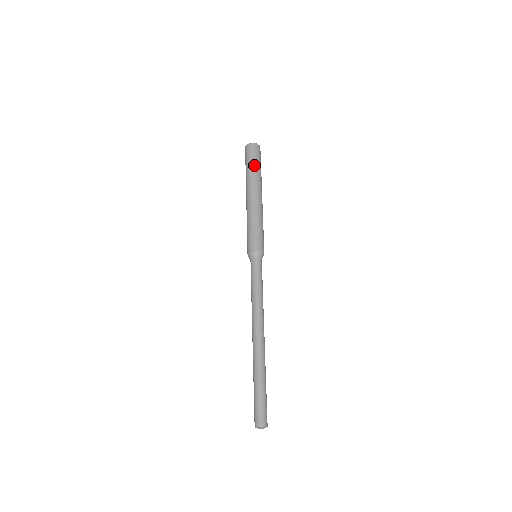
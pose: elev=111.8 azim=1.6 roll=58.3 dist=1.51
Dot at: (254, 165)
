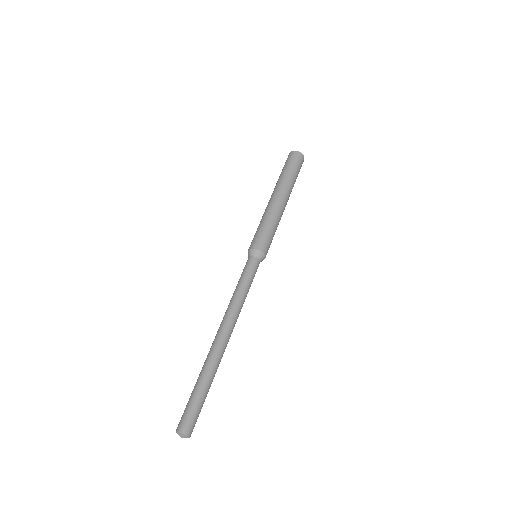
Dot at: (296, 174)
